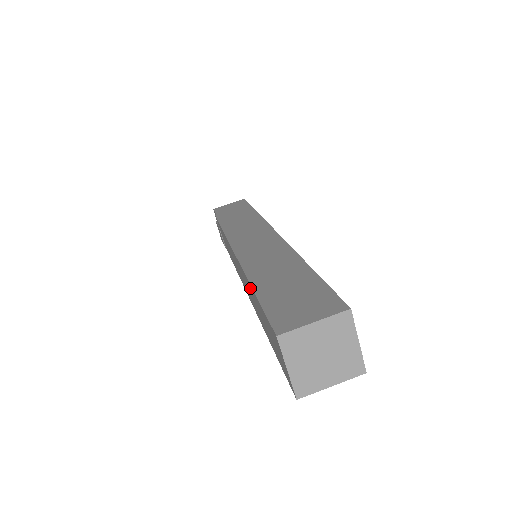
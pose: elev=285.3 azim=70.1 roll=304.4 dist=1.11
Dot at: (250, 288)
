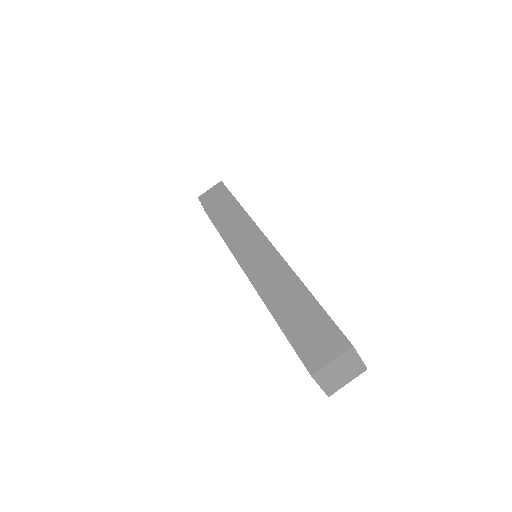
Dot at: occluded
